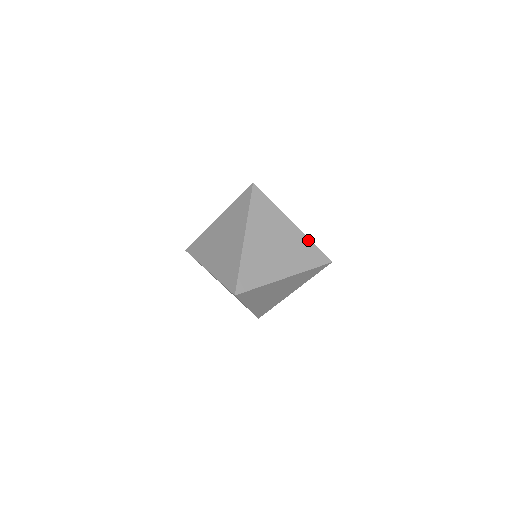
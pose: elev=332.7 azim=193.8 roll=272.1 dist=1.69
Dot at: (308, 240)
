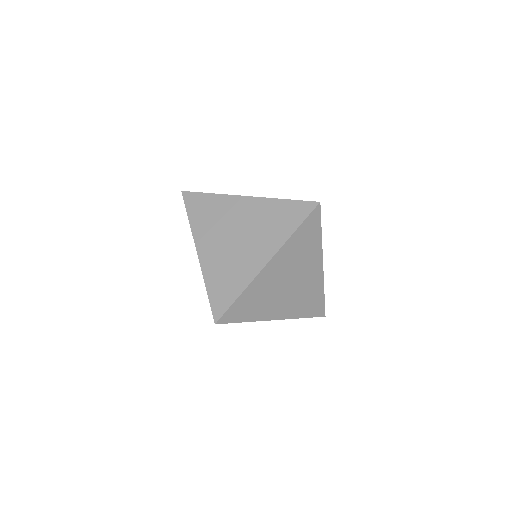
Dot at: (274, 201)
